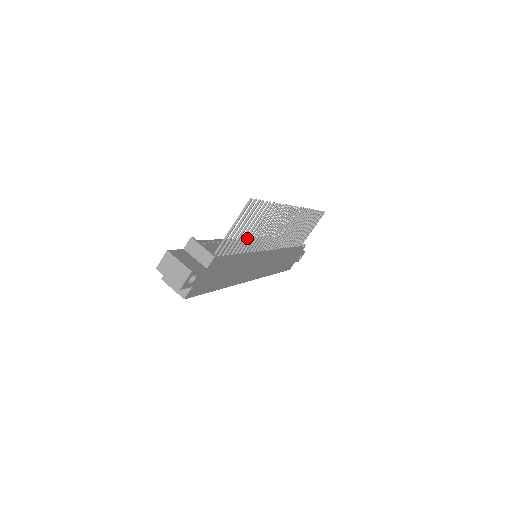
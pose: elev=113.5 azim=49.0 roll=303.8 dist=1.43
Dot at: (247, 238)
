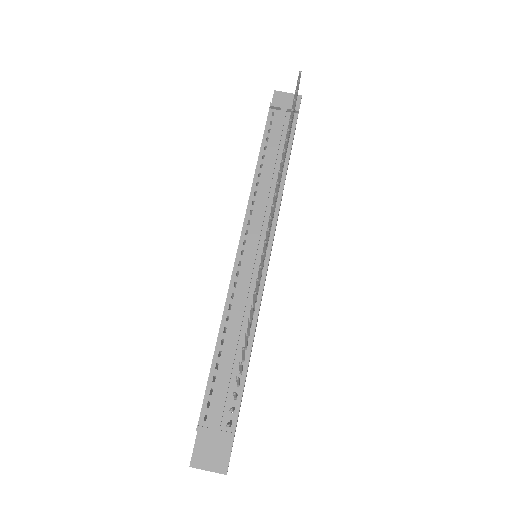
Dot at: (244, 356)
